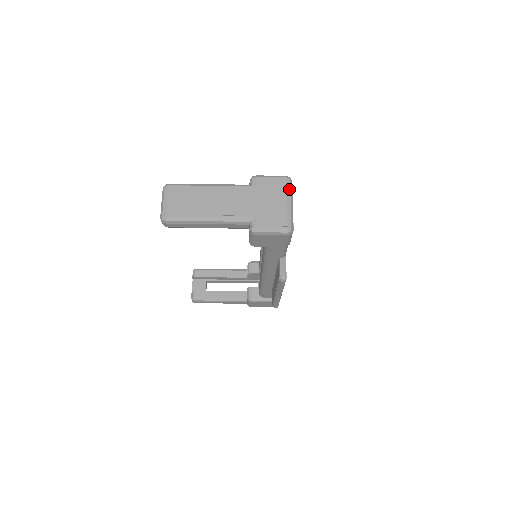
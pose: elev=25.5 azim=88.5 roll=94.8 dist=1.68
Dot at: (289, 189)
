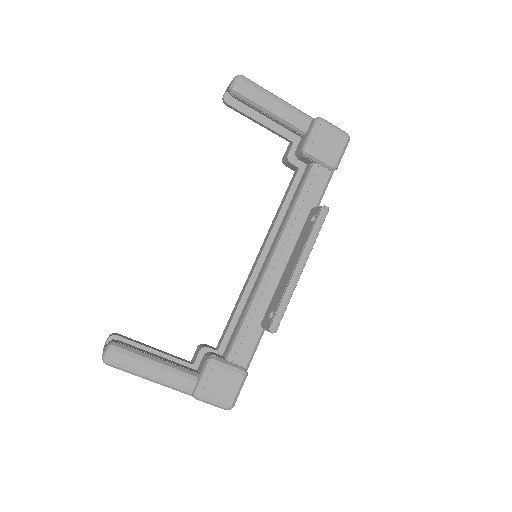
Dot at: occluded
